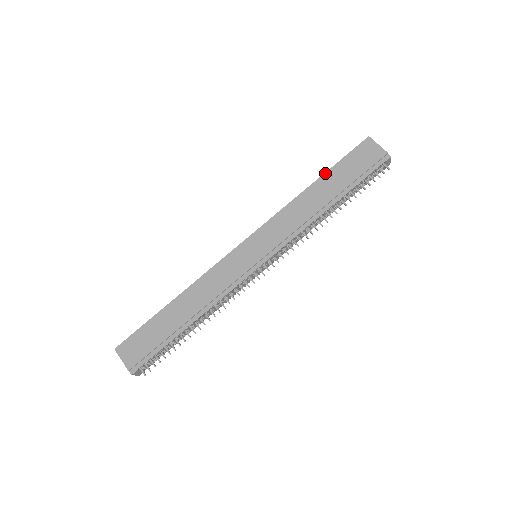
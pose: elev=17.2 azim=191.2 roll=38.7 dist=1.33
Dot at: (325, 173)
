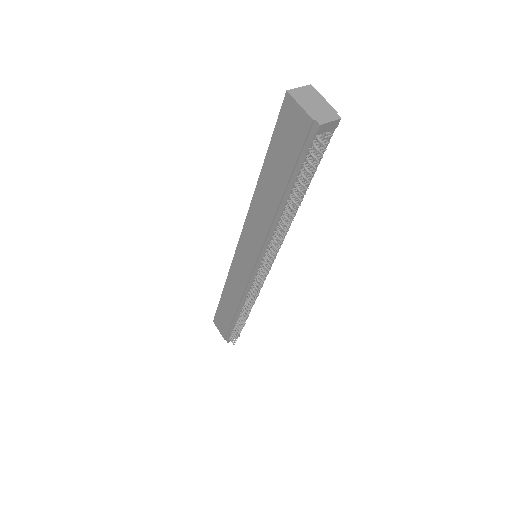
Dot at: (264, 161)
